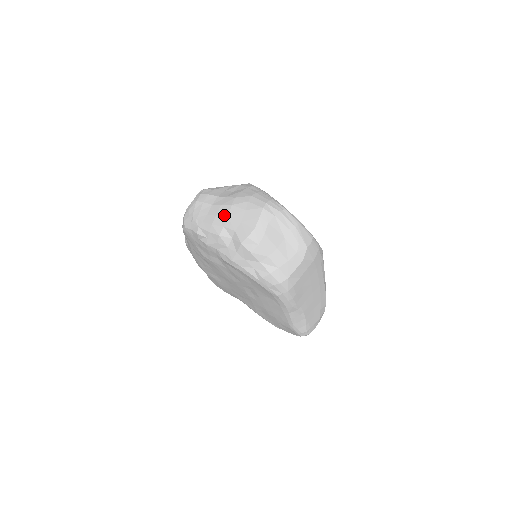
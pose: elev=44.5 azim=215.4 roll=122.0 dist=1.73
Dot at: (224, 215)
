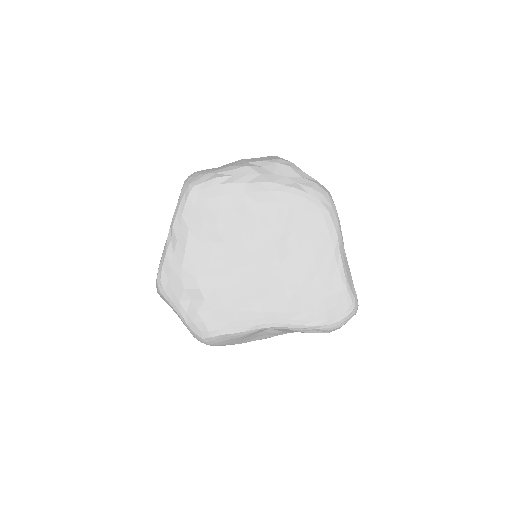
Dot at: (240, 161)
